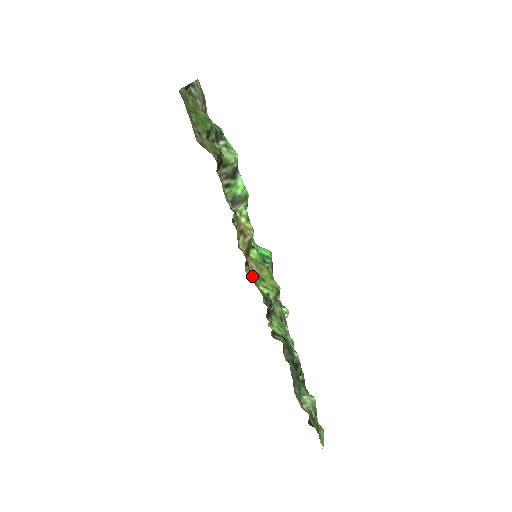
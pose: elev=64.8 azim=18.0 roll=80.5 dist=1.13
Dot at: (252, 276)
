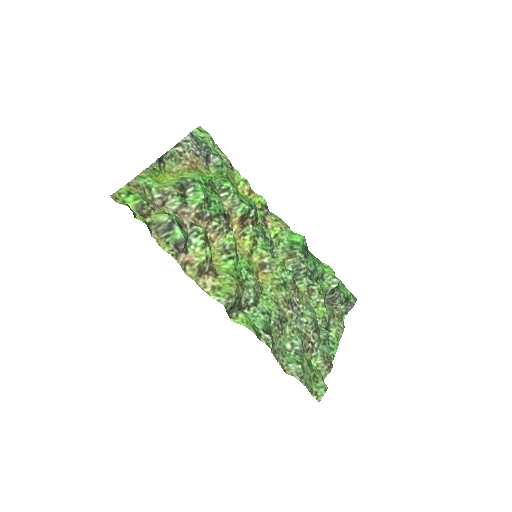
Dot at: (253, 273)
